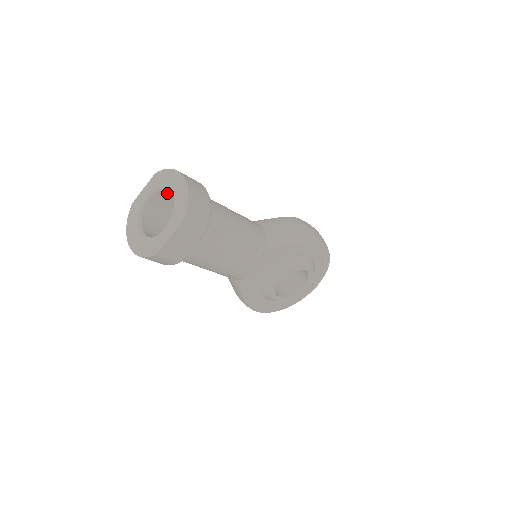
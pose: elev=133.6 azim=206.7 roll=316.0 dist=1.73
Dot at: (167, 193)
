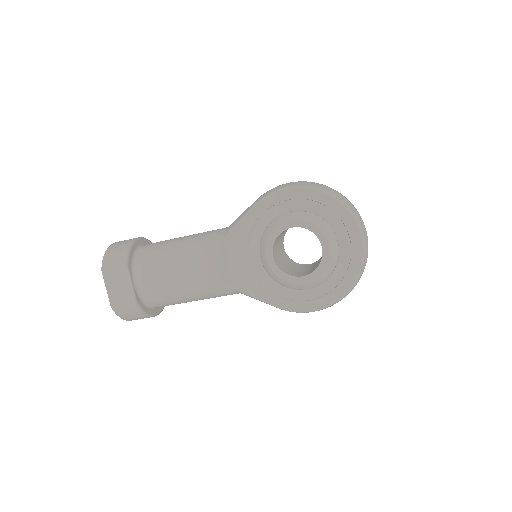
Dot at: occluded
